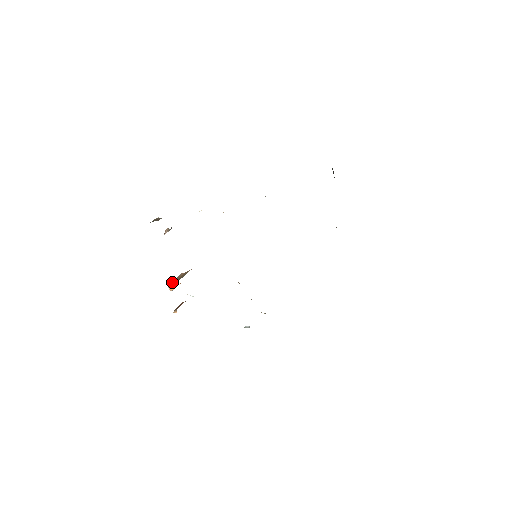
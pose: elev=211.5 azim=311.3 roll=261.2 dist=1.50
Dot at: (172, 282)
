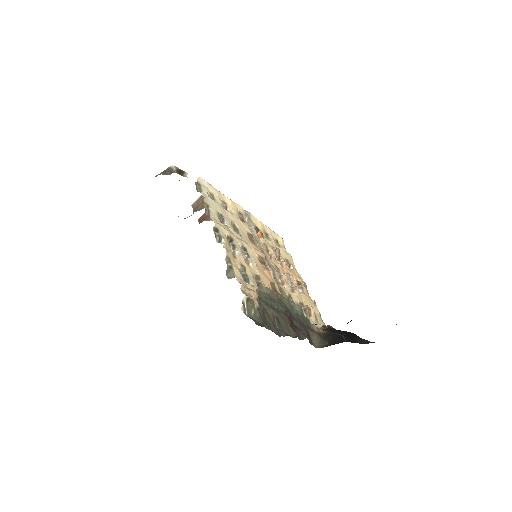
Dot at: (196, 200)
